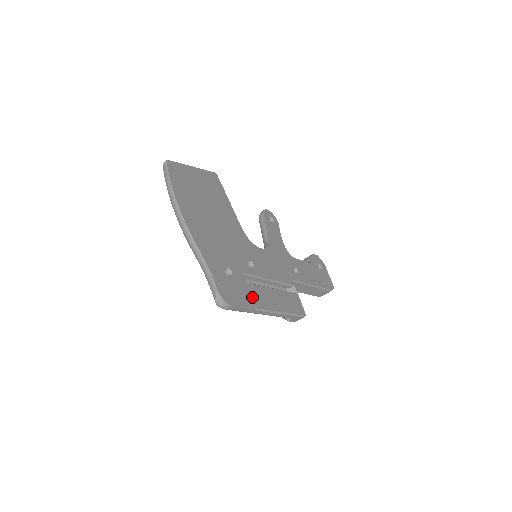
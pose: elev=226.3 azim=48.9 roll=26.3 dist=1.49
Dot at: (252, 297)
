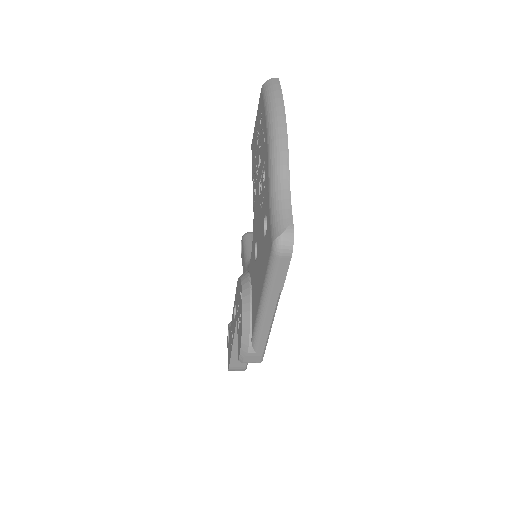
Dot at: occluded
